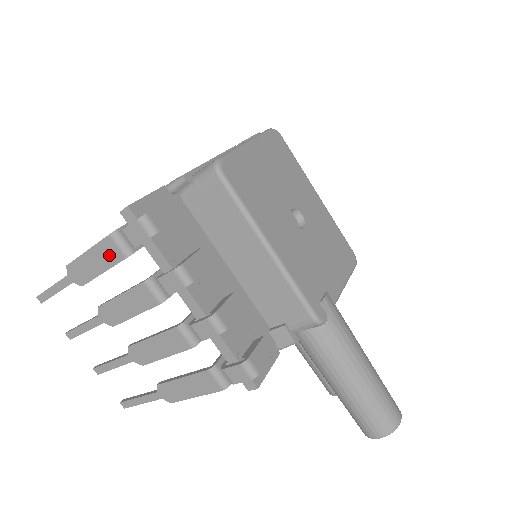
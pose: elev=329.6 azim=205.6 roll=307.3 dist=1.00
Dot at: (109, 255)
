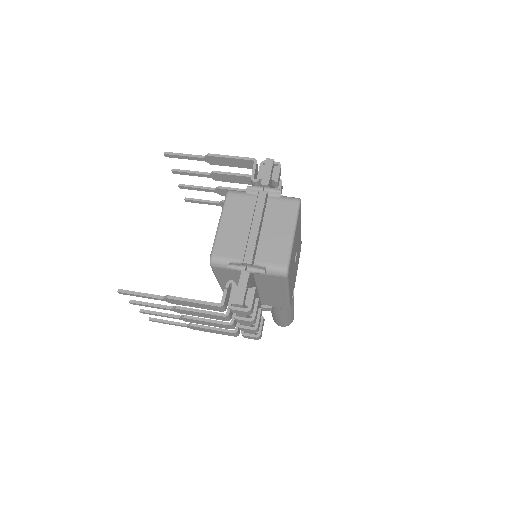
Dot at: (210, 308)
